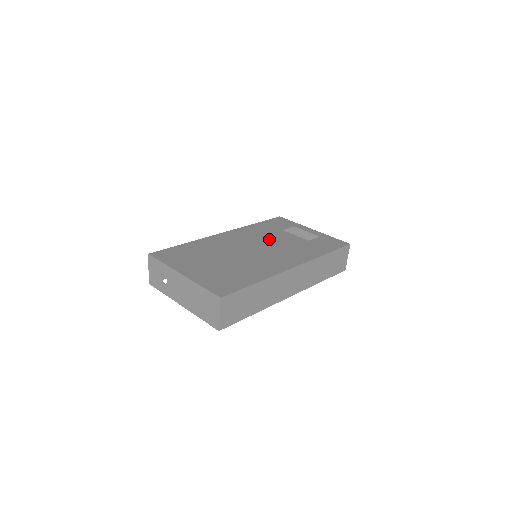
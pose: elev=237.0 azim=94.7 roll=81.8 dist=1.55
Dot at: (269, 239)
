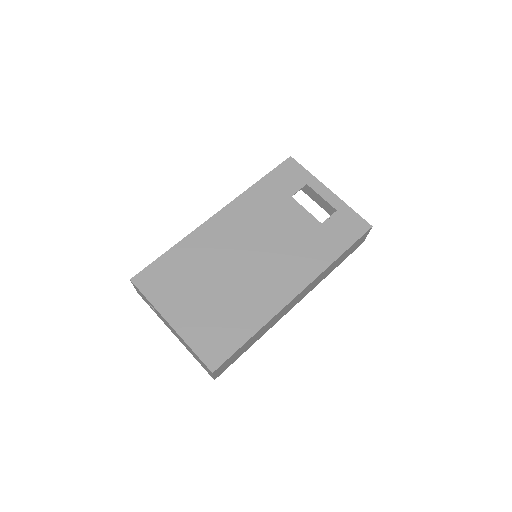
Dot at: (273, 225)
